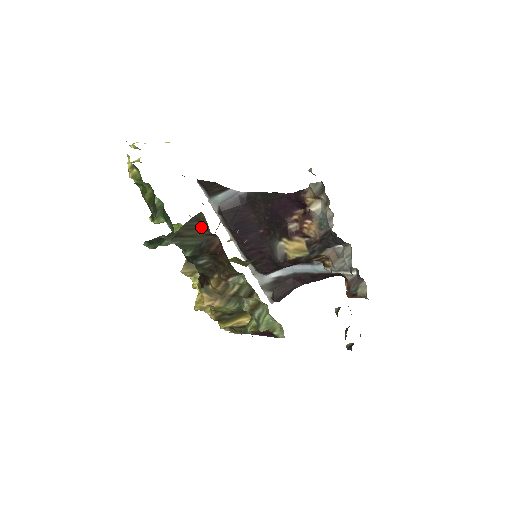
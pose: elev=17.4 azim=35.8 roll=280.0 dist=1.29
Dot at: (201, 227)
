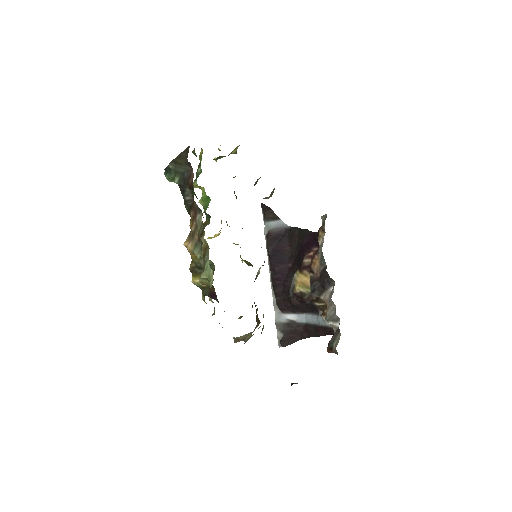
Dot at: (186, 158)
